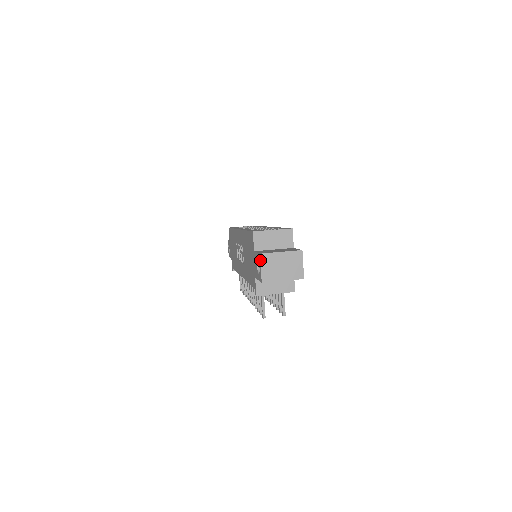
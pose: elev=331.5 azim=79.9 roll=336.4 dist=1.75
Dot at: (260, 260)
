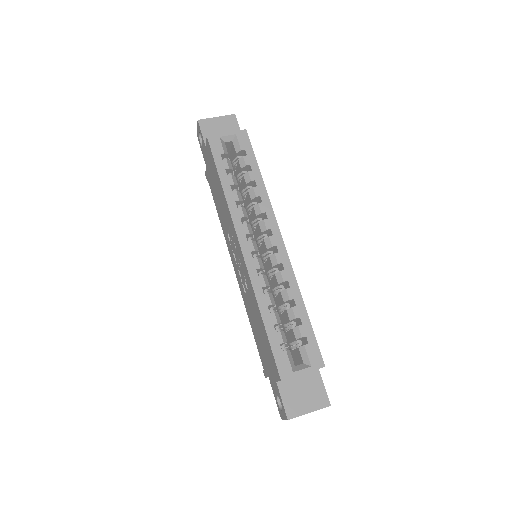
Dot at: occluded
